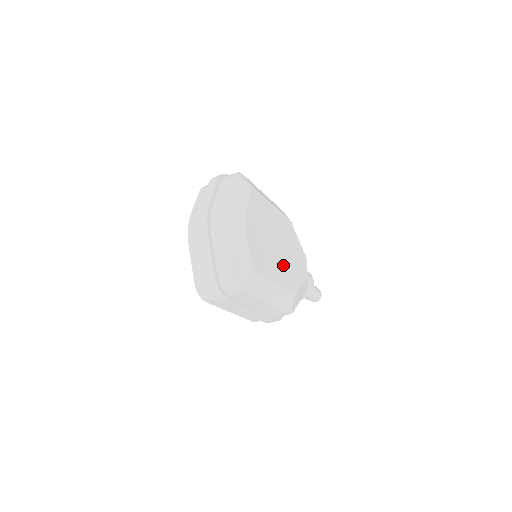
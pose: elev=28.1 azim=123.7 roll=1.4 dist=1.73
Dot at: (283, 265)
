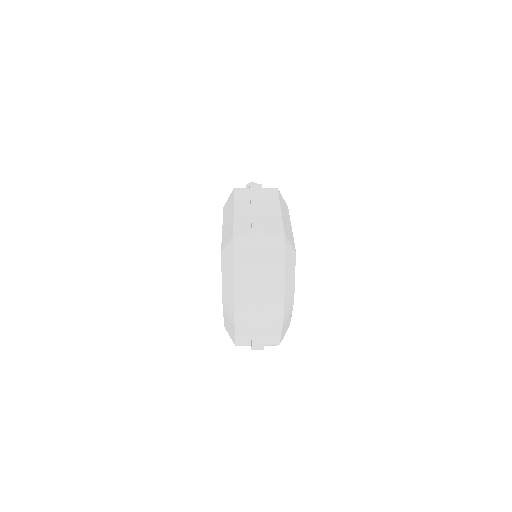
Dot at: occluded
